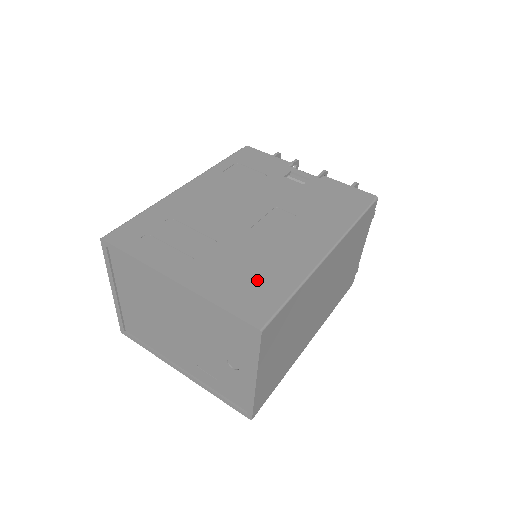
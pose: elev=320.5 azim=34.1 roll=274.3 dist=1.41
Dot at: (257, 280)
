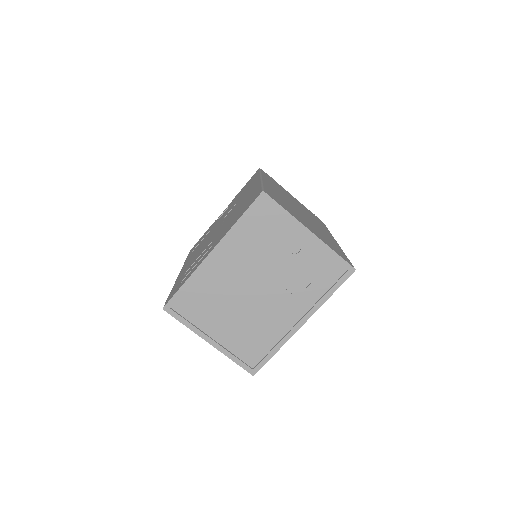
Dot at: (243, 207)
